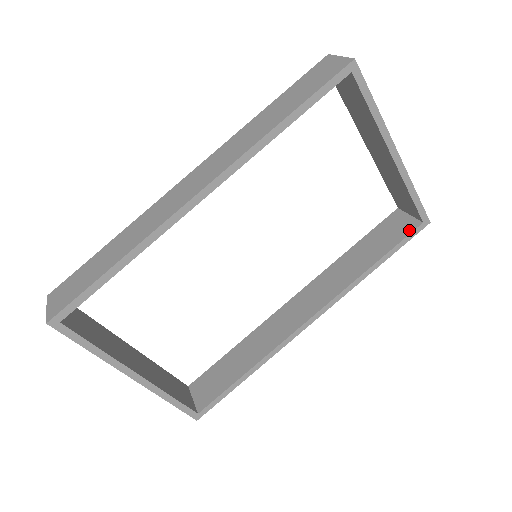
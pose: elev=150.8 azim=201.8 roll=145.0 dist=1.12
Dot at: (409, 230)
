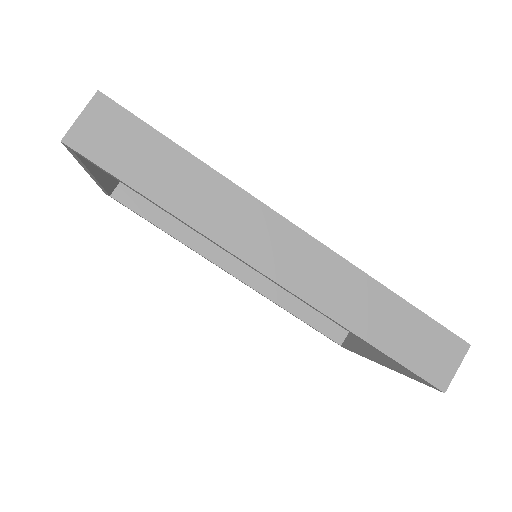
Dot at: (333, 336)
